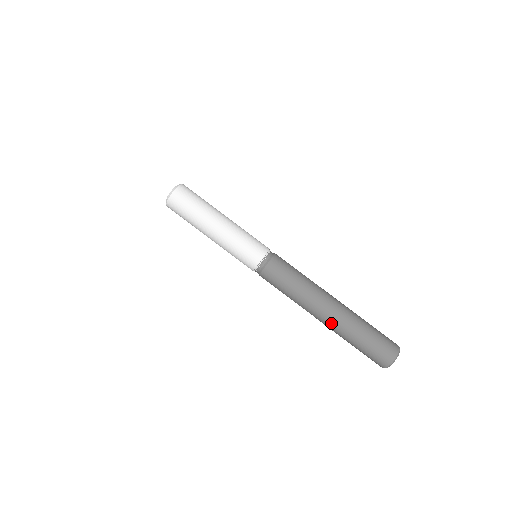
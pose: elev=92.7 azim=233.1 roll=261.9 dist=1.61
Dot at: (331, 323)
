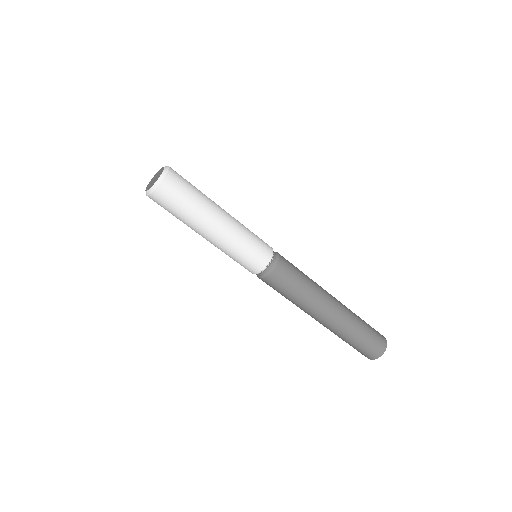
Dot at: (335, 323)
